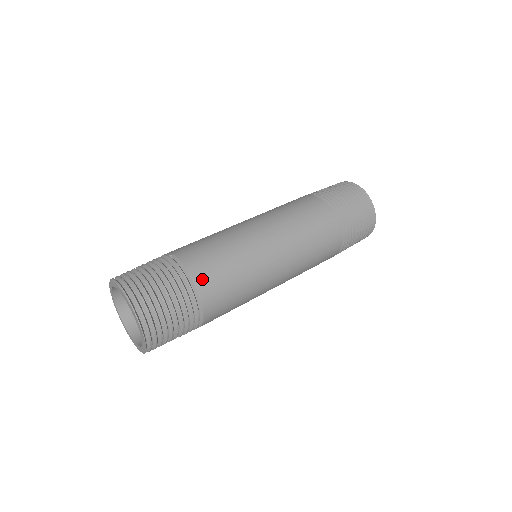
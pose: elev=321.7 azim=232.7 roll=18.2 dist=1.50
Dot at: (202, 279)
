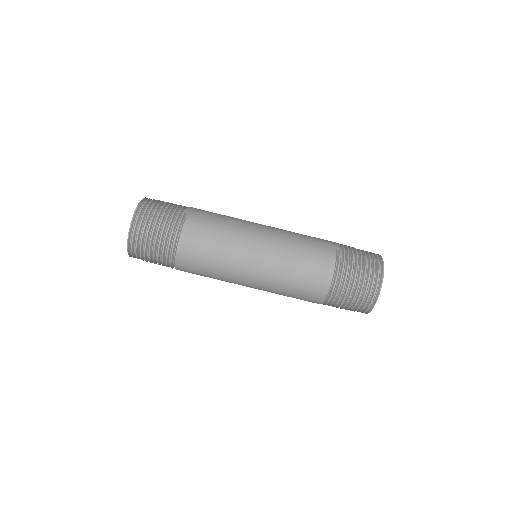
Dot at: (186, 244)
